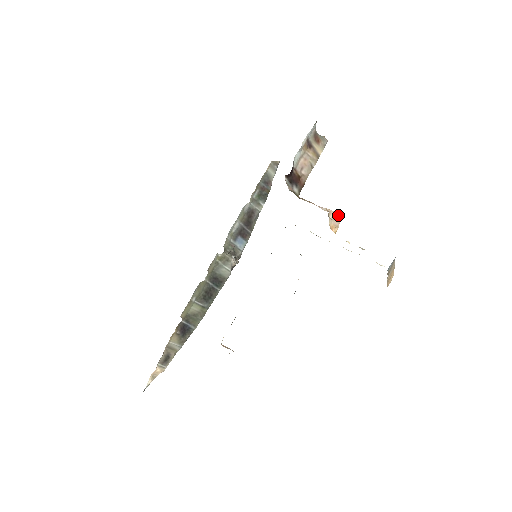
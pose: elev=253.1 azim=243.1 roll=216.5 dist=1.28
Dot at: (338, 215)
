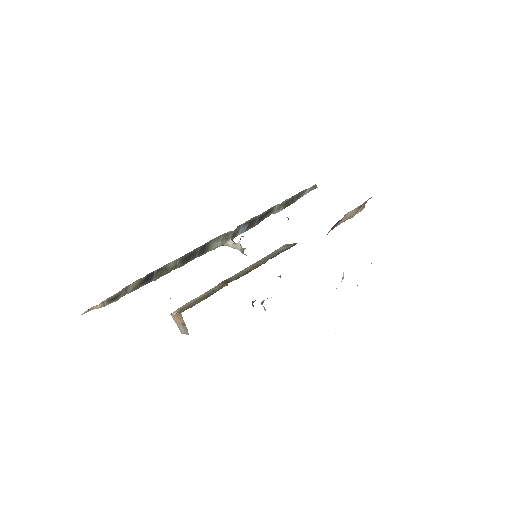
Dot at: occluded
